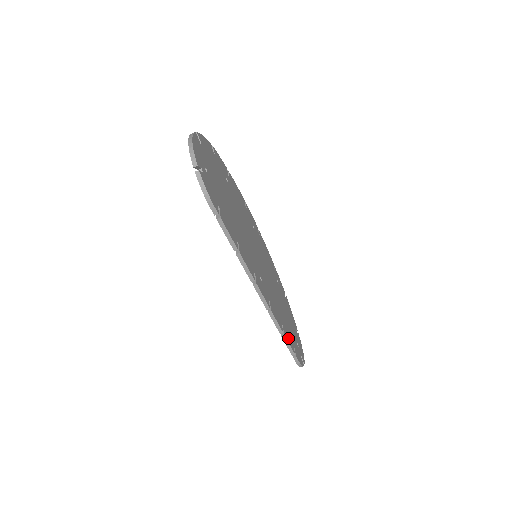
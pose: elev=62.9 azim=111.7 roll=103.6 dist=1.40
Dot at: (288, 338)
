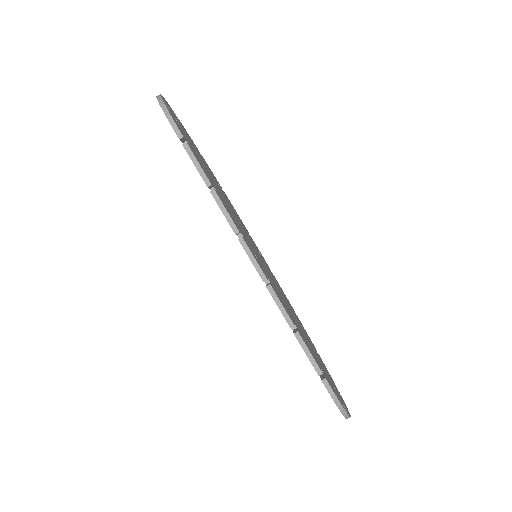
Dot at: (308, 348)
